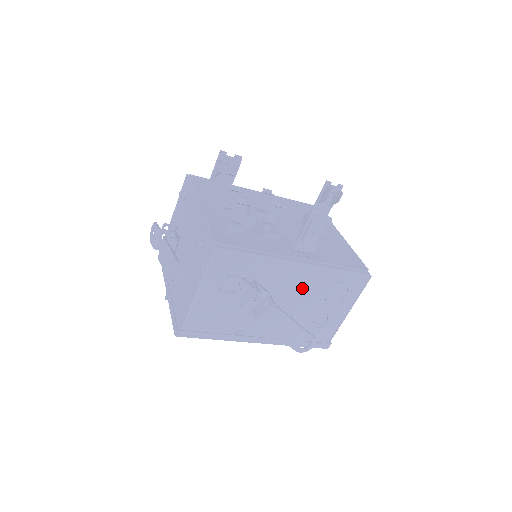
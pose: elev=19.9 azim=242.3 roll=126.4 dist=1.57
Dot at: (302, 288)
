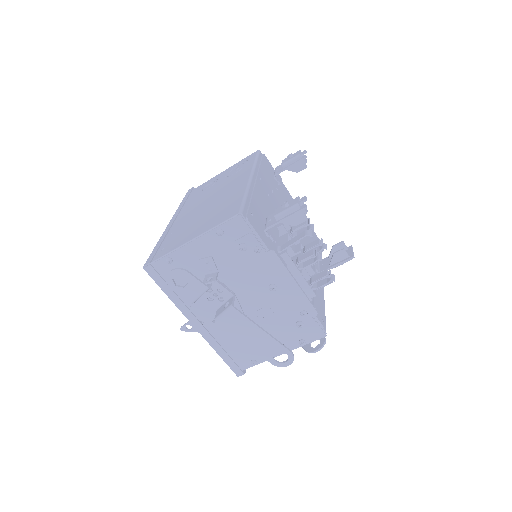
Dot at: occluded
